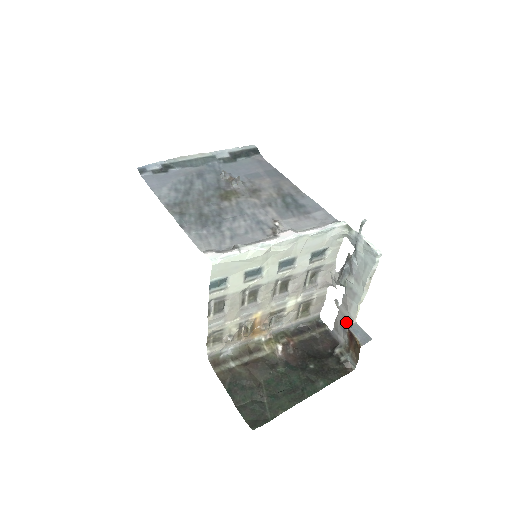
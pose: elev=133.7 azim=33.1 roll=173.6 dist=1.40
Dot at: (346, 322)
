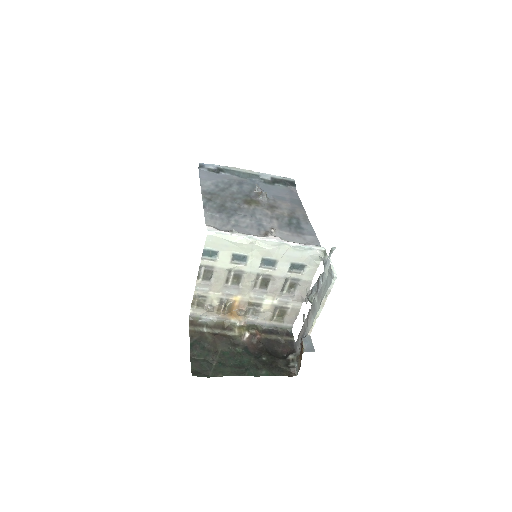
Dot at: (304, 334)
